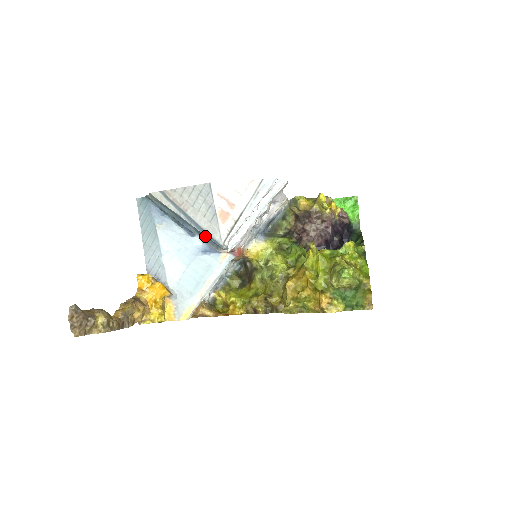
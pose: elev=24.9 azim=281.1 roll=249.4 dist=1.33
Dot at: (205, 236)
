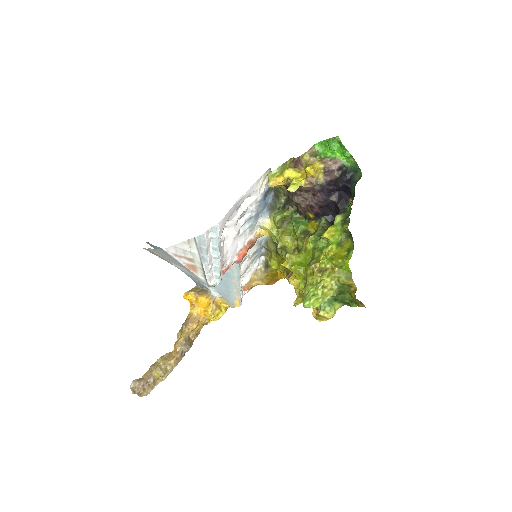
Dot at: occluded
